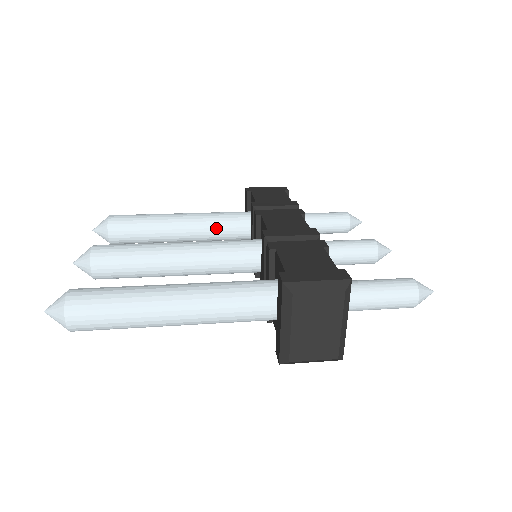
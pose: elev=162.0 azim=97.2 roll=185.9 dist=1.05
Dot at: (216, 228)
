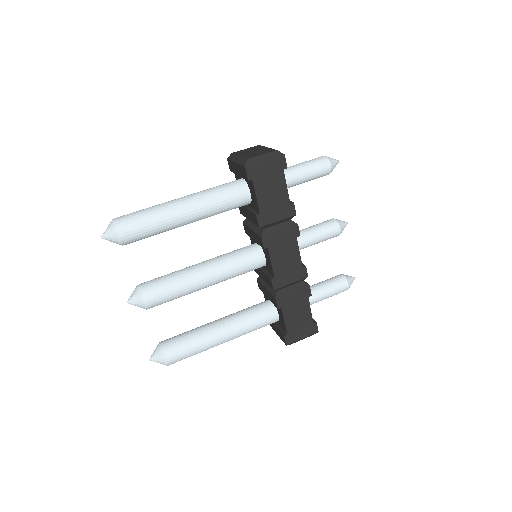
Dot at: occluded
